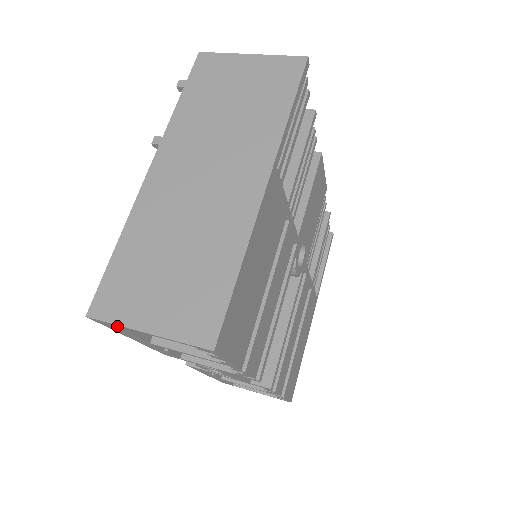
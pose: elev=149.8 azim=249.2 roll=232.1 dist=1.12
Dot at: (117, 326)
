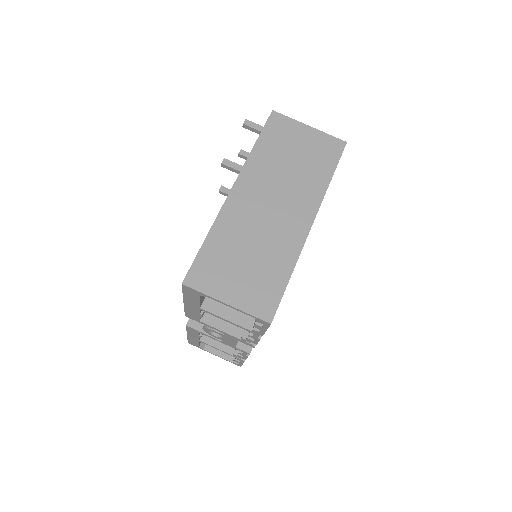
Dot at: (202, 295)
